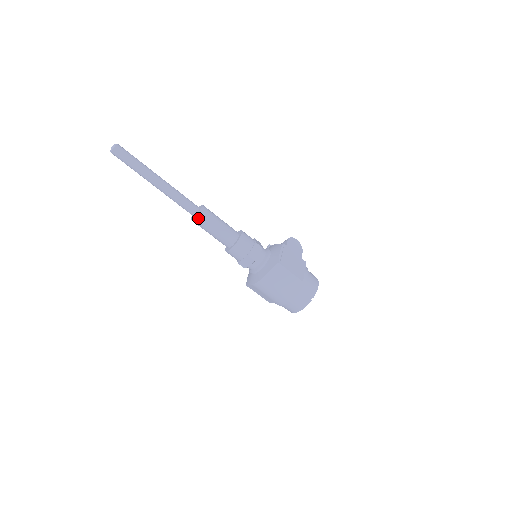
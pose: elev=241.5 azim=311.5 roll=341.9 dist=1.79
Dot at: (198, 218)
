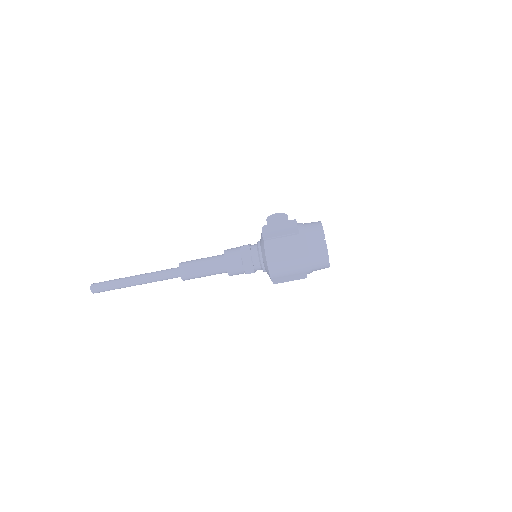
Dot at: (183, 274)
